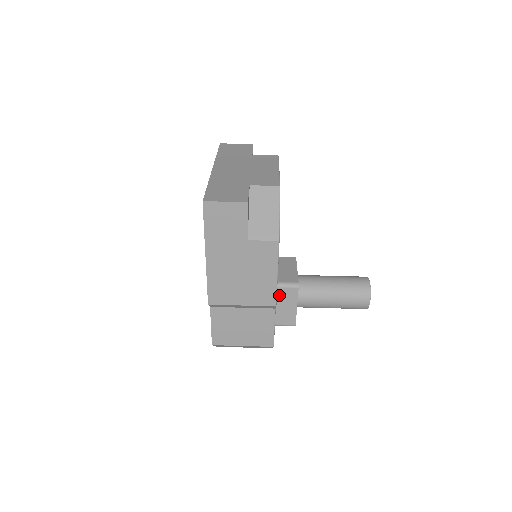
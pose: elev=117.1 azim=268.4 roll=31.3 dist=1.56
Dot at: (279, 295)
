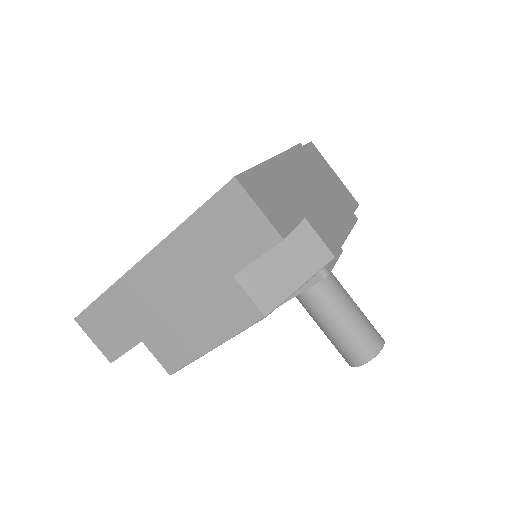
Dot at: occluded
